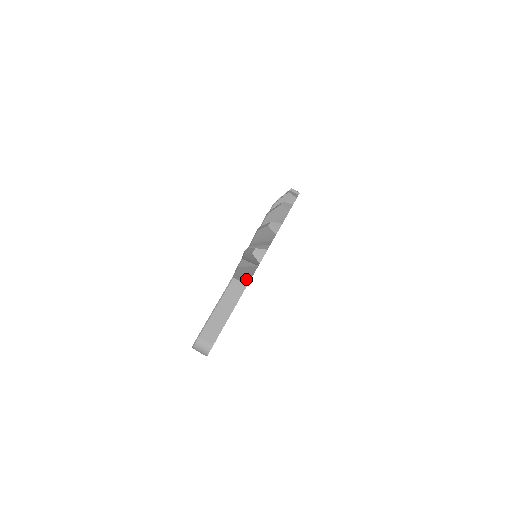
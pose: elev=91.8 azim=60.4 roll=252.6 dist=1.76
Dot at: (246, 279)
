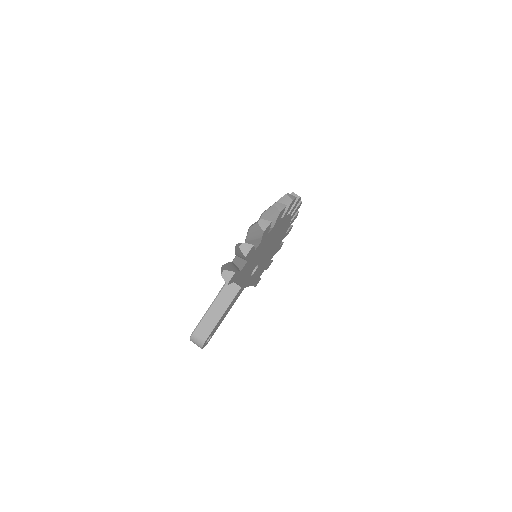
Dot at: (237, 284)
